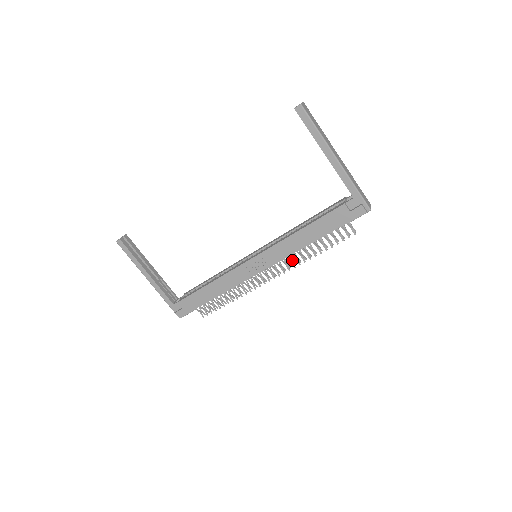
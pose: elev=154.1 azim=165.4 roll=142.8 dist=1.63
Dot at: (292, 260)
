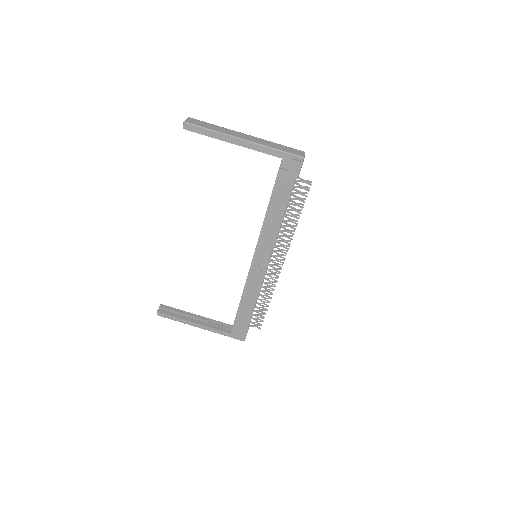
Dot at: (284, 240)
